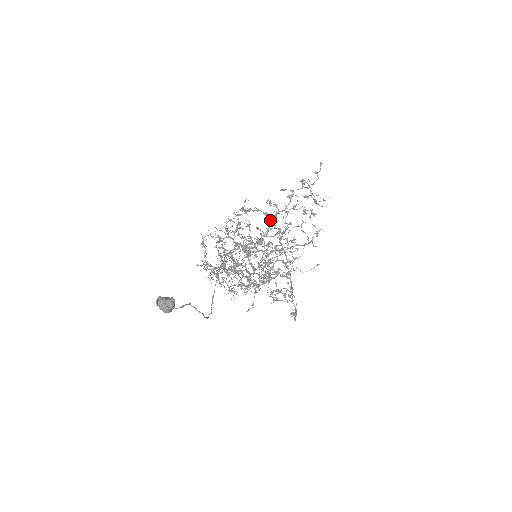
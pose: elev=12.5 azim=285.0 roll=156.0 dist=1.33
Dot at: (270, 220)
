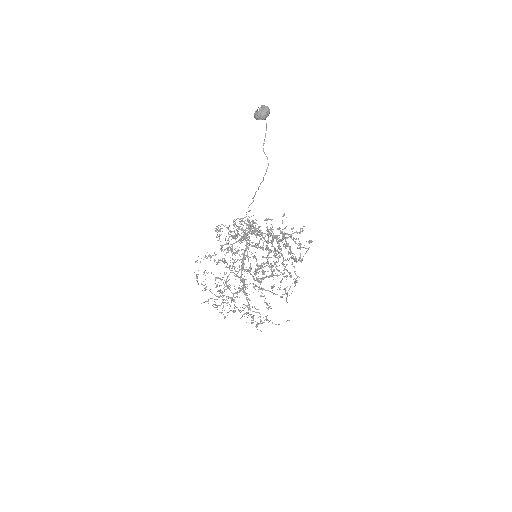
Dot at: occluded
